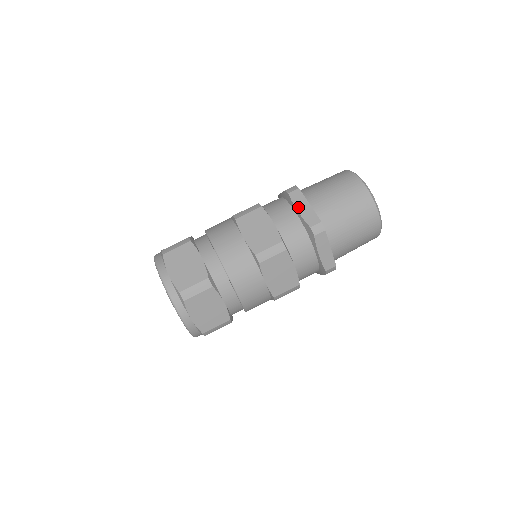
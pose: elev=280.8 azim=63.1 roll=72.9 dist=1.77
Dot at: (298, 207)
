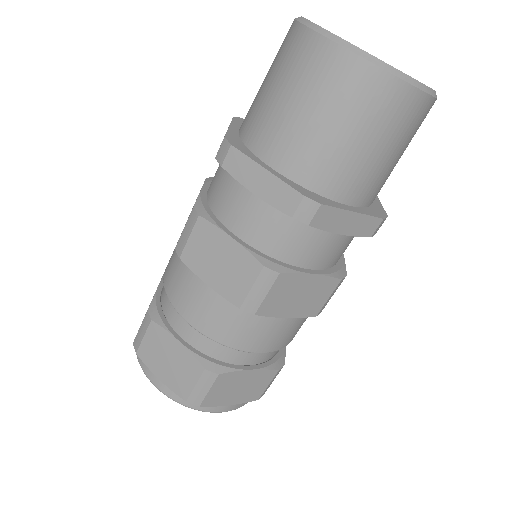
Dot at: (251, 186)
